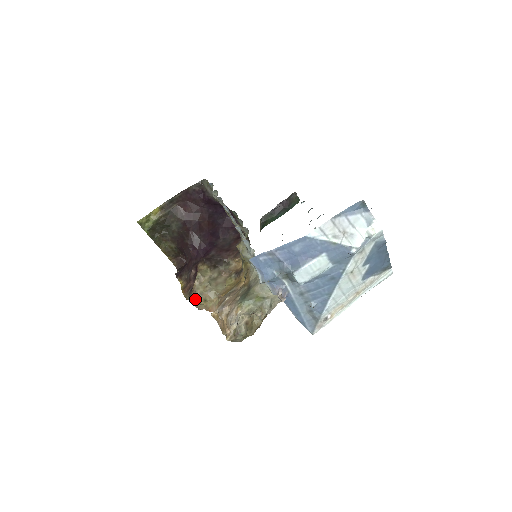
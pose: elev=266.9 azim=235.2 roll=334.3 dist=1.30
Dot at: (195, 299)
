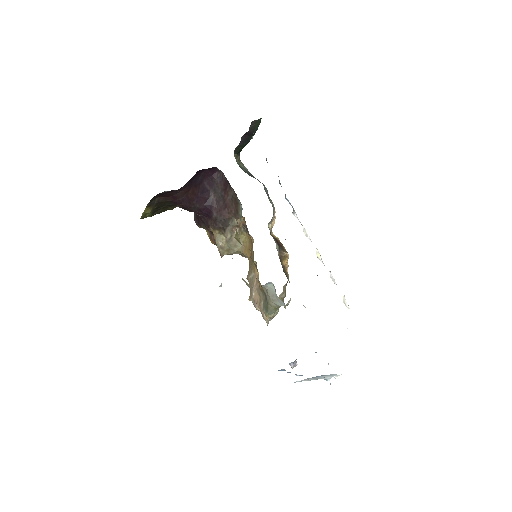
Dot at: occluded
